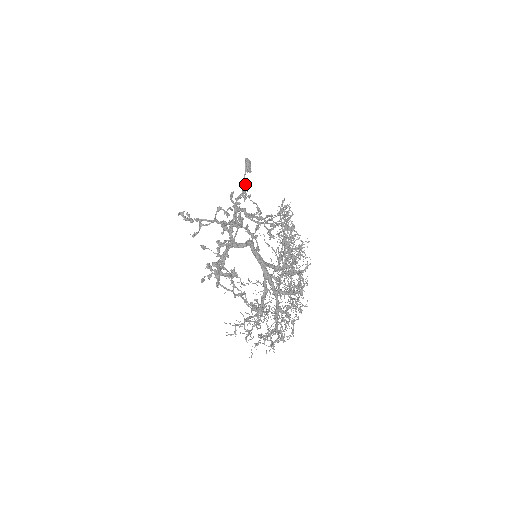
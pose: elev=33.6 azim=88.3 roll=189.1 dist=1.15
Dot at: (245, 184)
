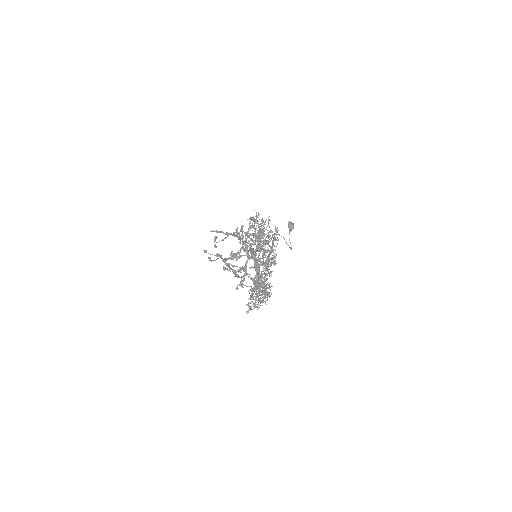
Dot at: occluded
